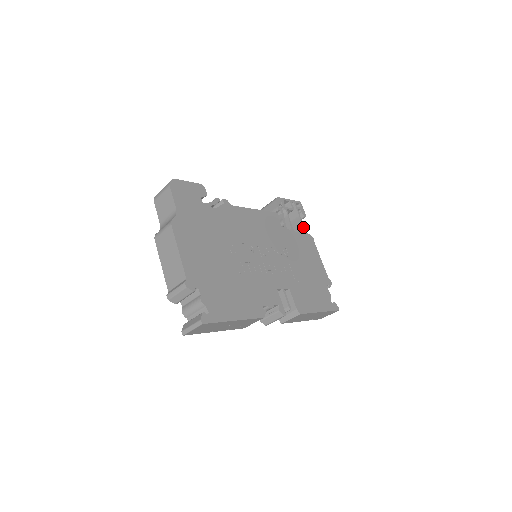
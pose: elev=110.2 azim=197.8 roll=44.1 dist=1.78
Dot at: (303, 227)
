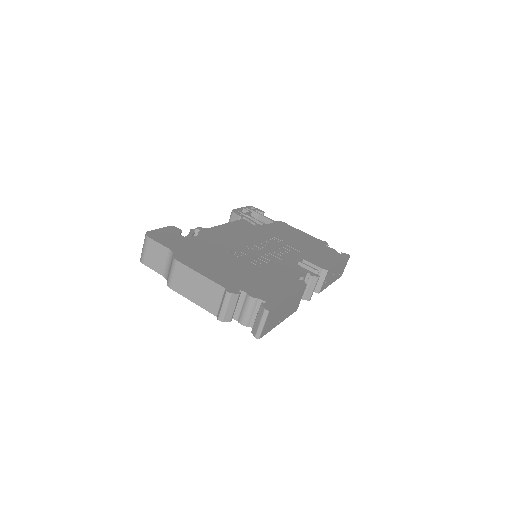
Dot at: (269, 219)
